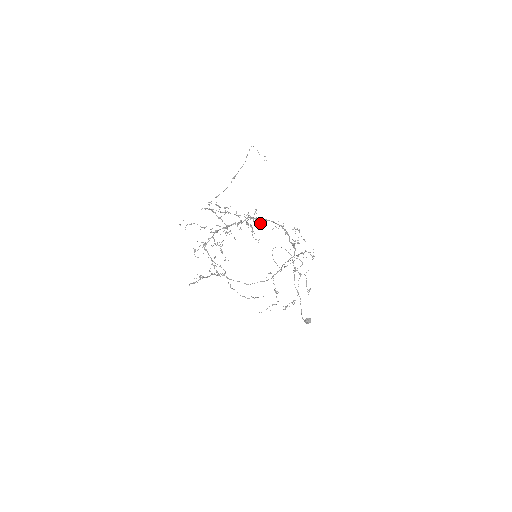
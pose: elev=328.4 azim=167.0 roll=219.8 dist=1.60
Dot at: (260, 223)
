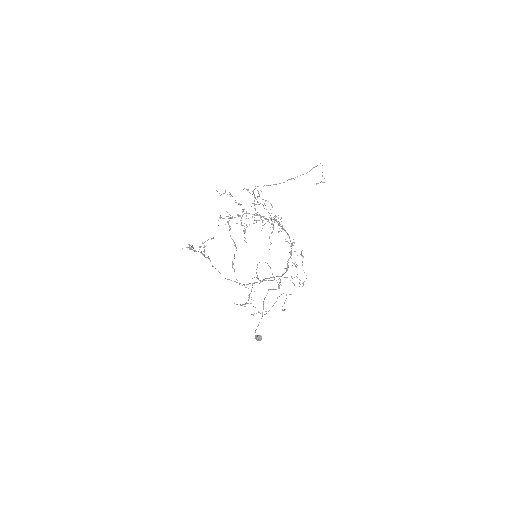
Dot at: occluded
